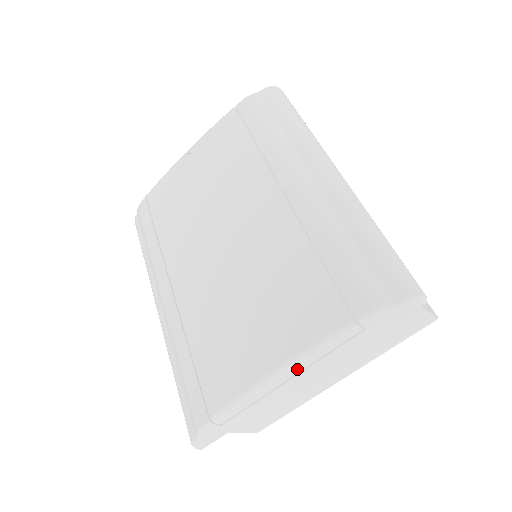
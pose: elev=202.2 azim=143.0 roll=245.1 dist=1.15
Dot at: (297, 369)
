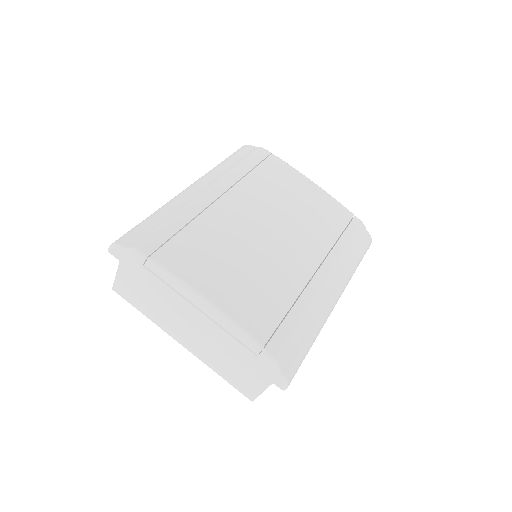
Dot at: (213, 315)
